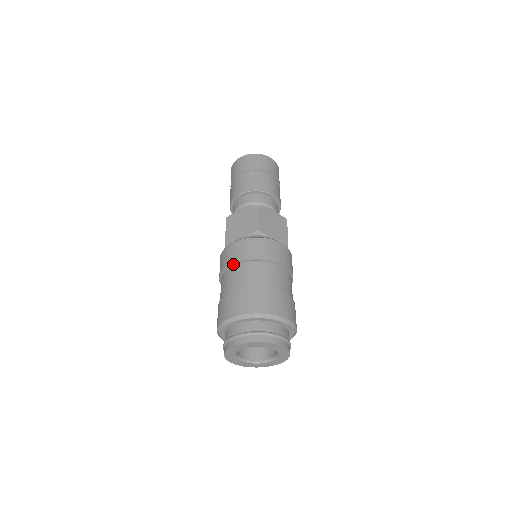
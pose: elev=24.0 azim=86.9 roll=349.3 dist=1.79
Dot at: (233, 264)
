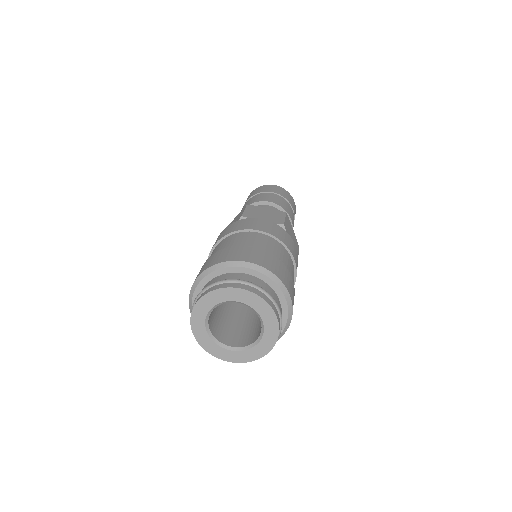
Dot at: (250, 230)
